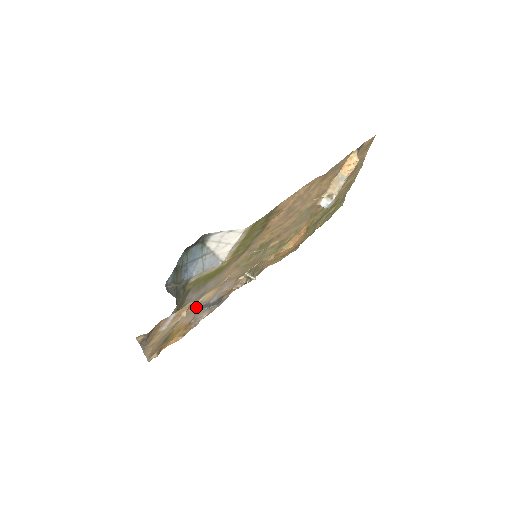
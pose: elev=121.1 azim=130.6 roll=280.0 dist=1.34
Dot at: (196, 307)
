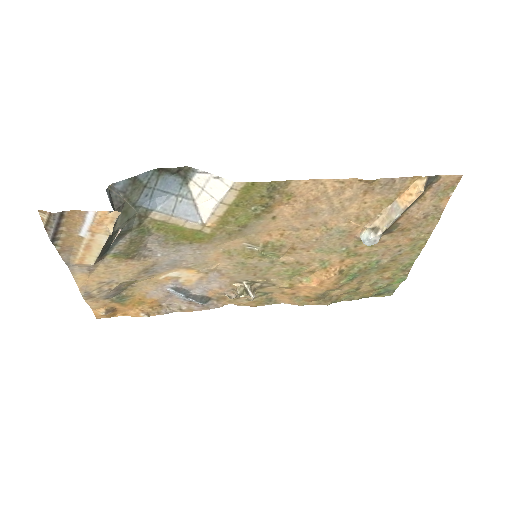
Dot at: (168, 281)
